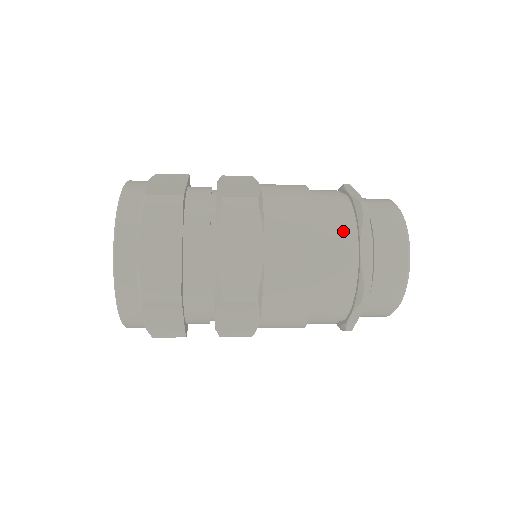
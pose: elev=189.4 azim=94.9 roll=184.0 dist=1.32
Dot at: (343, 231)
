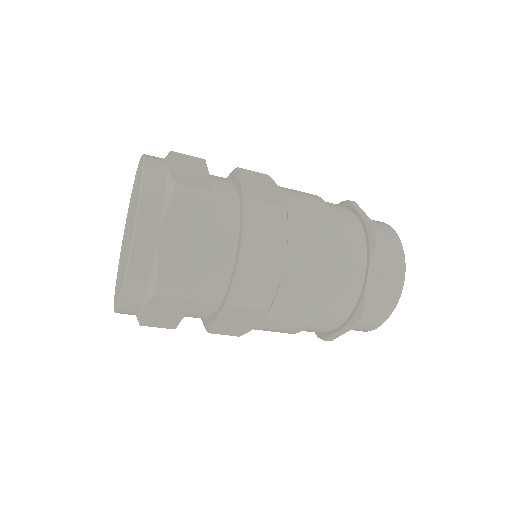
Dot at: (338, 205)
